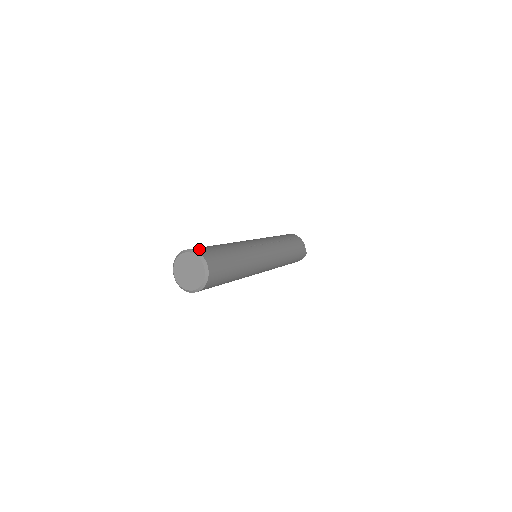
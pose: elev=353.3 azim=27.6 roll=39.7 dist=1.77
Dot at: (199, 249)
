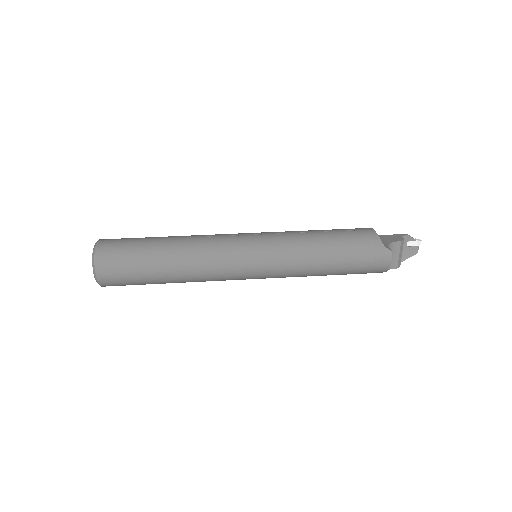
Dot at: (110, 239)
